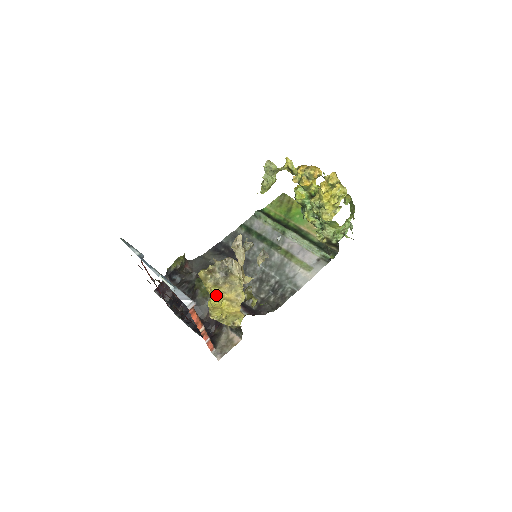
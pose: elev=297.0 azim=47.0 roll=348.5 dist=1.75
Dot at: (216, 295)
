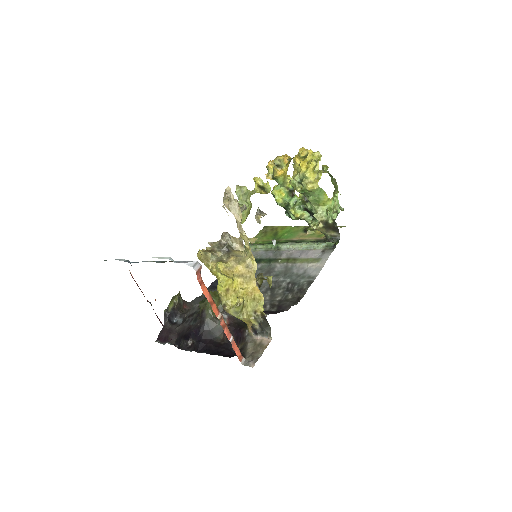
Dot at: (223, 271)
